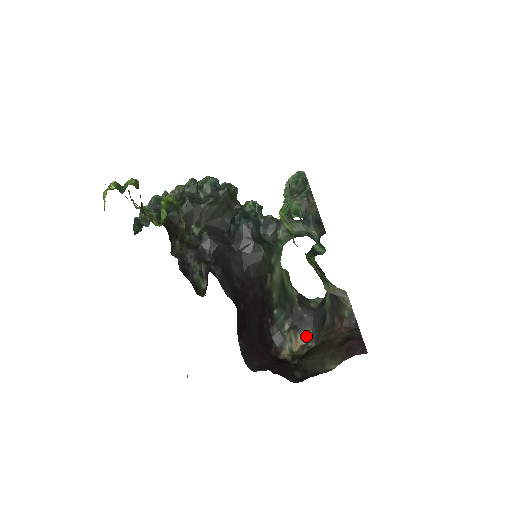
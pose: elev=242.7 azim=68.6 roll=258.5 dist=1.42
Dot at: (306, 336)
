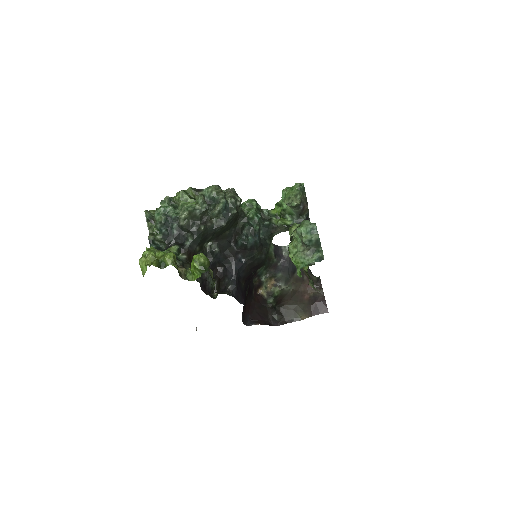
Dot at: (278, 278)
